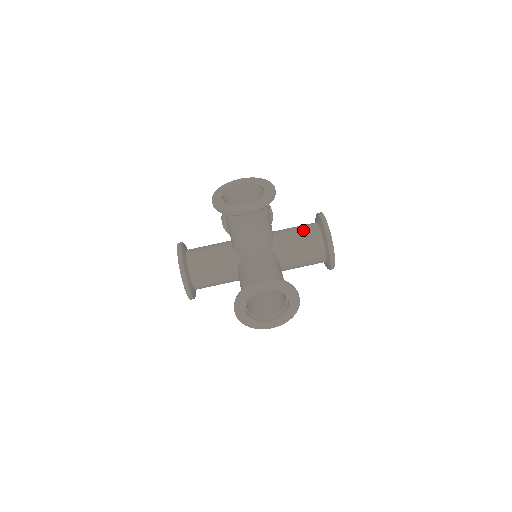
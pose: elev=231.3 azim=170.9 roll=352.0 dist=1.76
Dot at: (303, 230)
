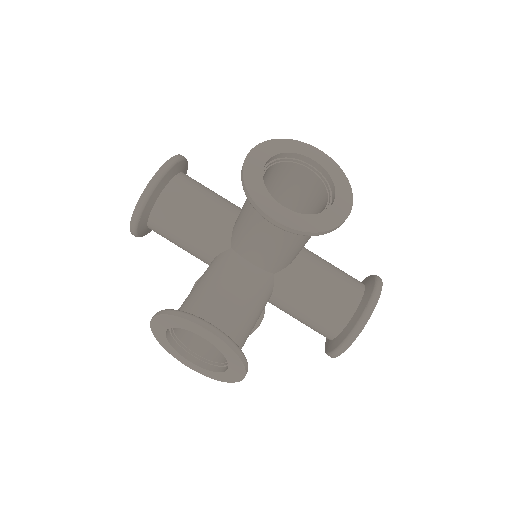
Dot at: (338, 285)
